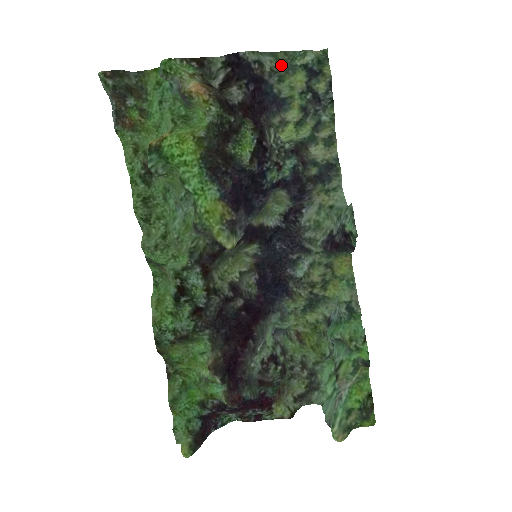
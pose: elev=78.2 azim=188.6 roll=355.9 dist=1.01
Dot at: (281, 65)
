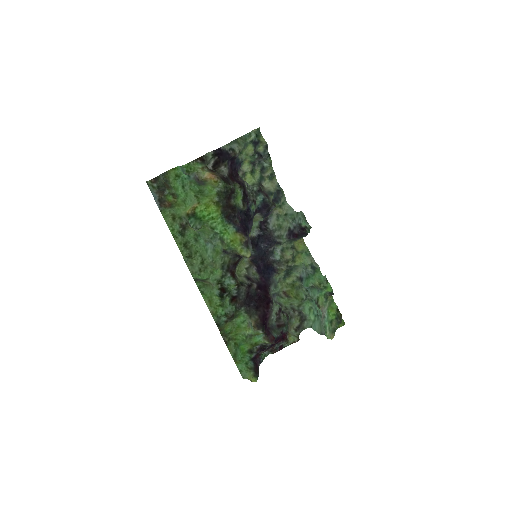
Dot at: (242, 146)
